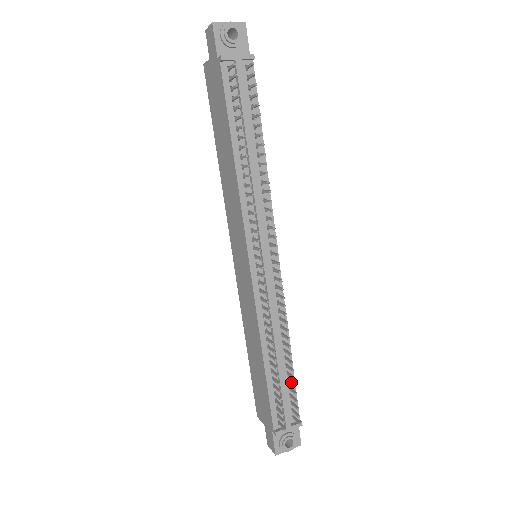
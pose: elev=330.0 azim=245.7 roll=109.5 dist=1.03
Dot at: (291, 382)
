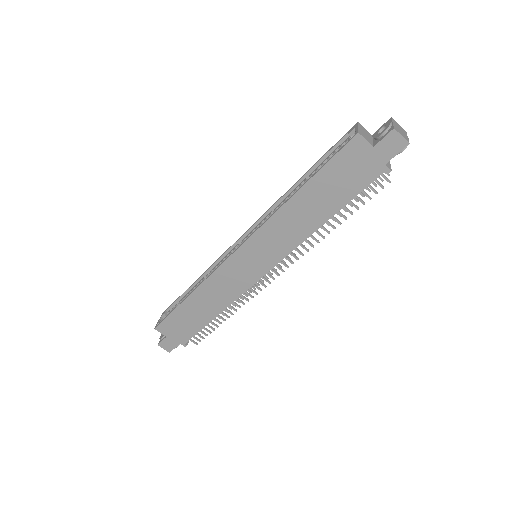
Dot at: occluded
